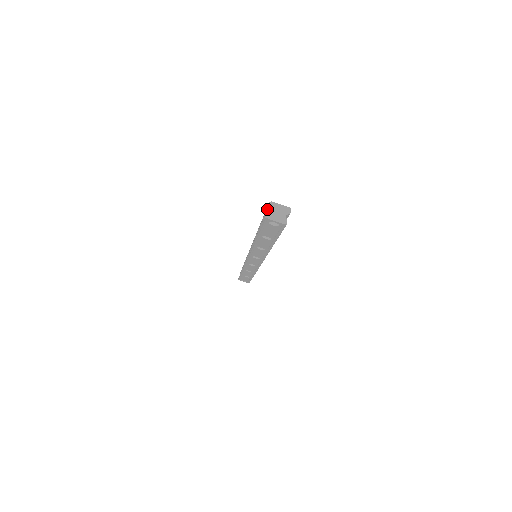
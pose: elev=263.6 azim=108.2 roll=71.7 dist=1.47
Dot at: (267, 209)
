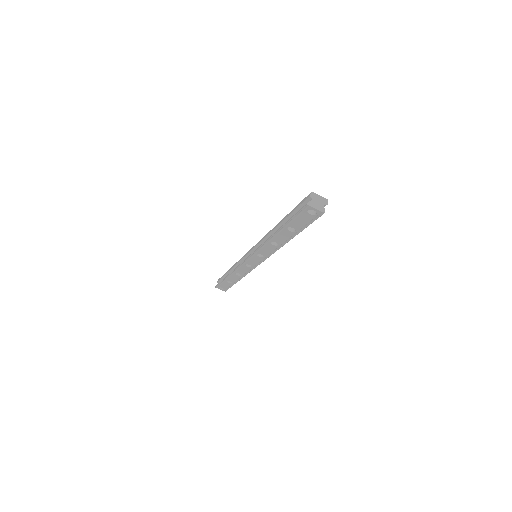
Dot at: (307, 199)
